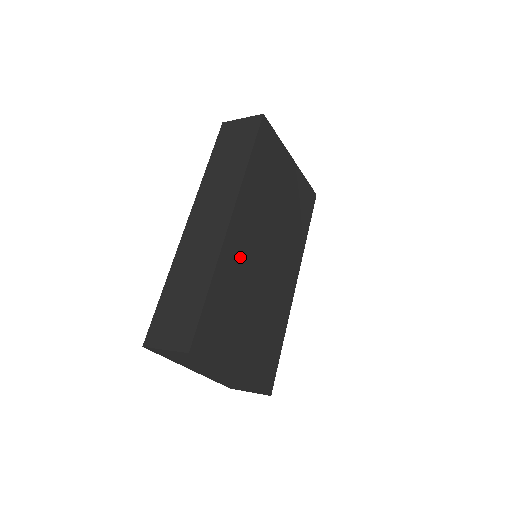
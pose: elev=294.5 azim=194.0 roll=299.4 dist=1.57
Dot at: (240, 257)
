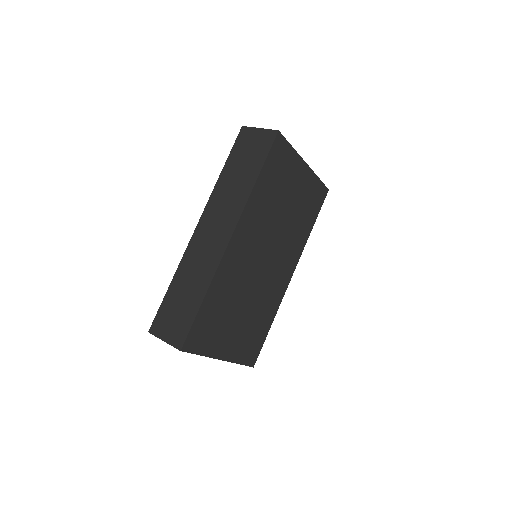
Dot at: (237, 267)
